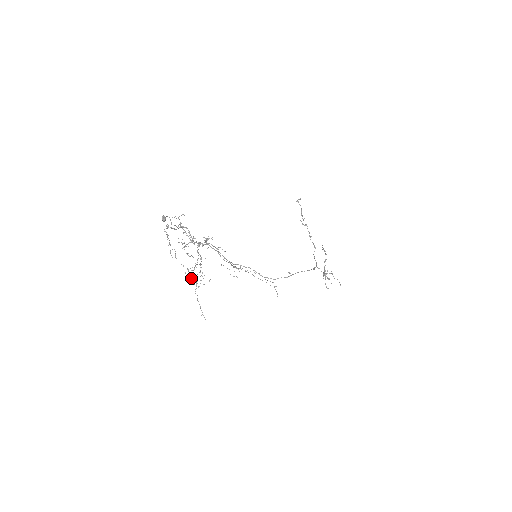
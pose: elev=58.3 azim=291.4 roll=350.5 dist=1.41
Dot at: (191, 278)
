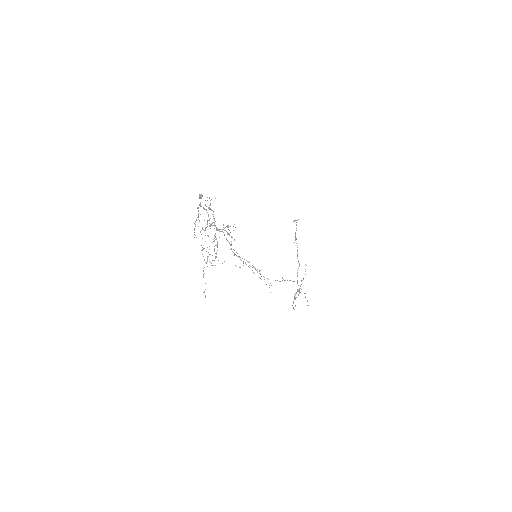
Dot at: occluded
